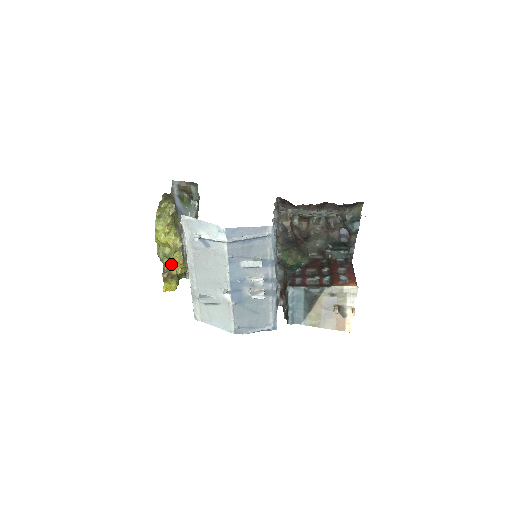
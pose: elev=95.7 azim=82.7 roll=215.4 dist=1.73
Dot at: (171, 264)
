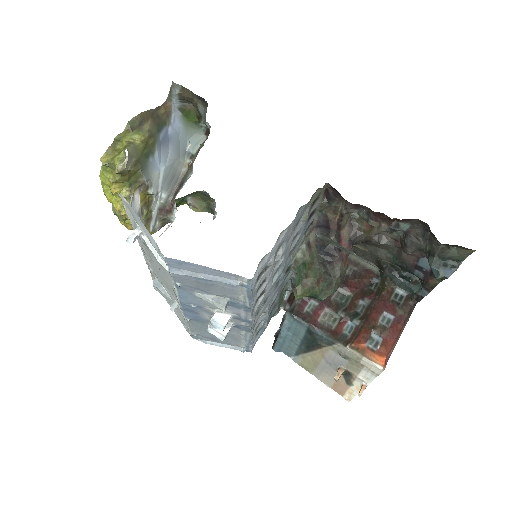
Dot at: (126, 225)
